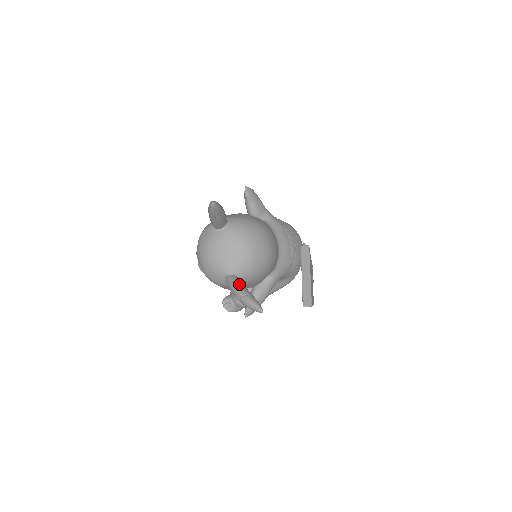
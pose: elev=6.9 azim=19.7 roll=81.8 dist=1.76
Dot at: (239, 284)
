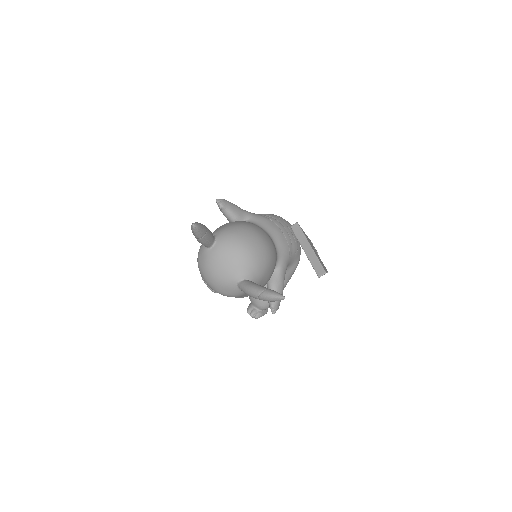
Dot at: (252, 285)
